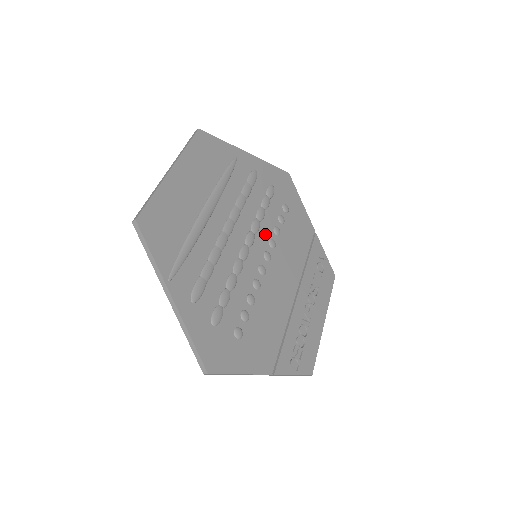
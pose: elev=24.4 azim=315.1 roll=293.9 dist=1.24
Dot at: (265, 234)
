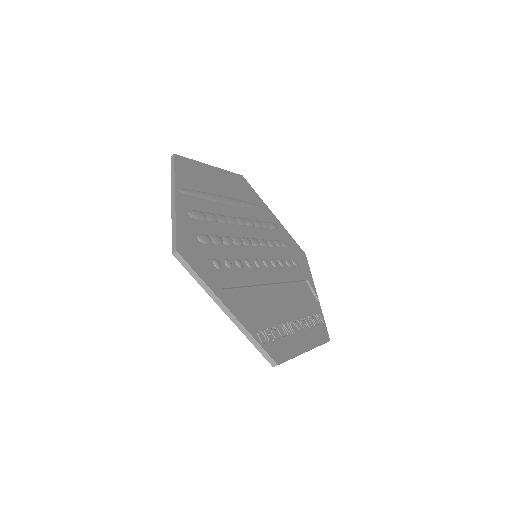
Dot at: (270, 254)
